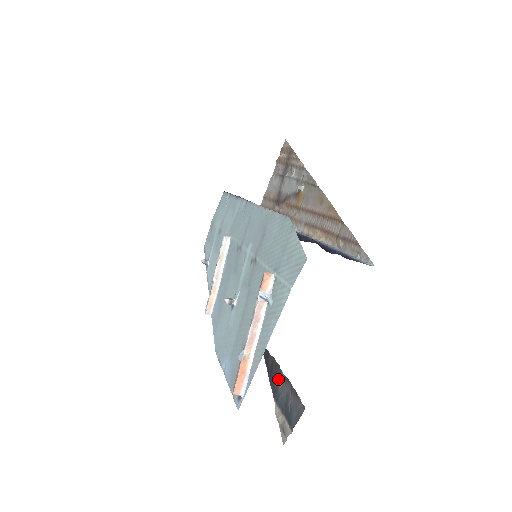
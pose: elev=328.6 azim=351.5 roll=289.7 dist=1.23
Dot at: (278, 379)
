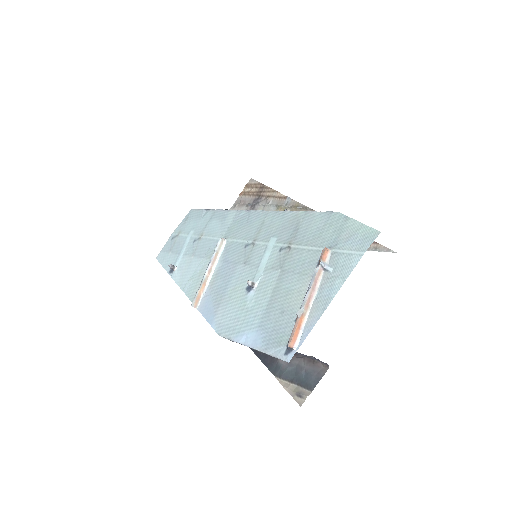
Dot at: occluded
